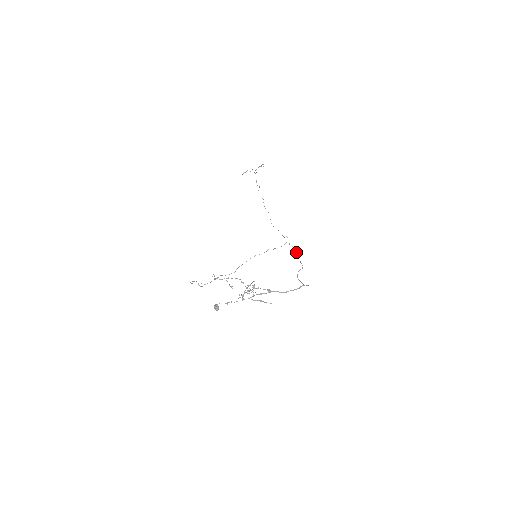
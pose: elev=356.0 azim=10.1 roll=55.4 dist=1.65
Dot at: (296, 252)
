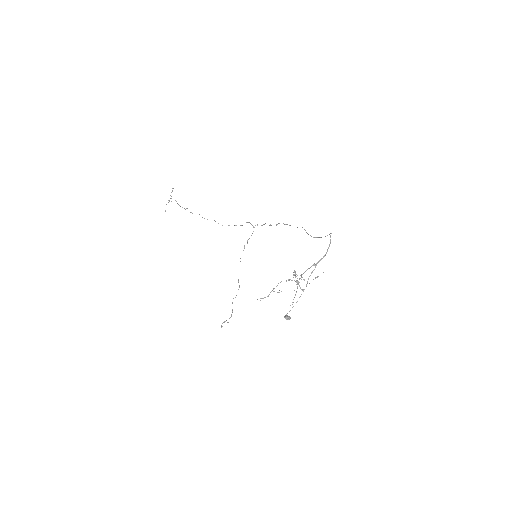
Dot at: (276, 224)
